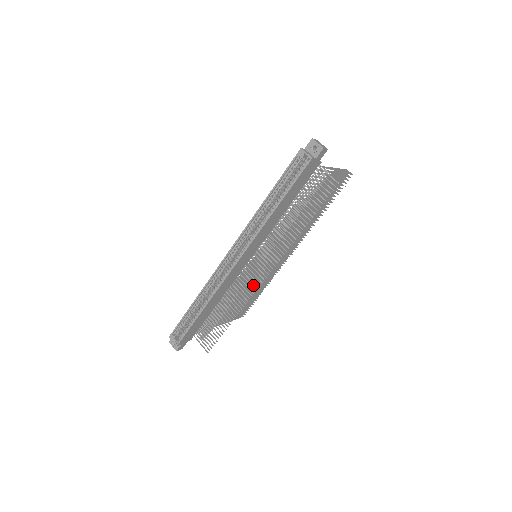
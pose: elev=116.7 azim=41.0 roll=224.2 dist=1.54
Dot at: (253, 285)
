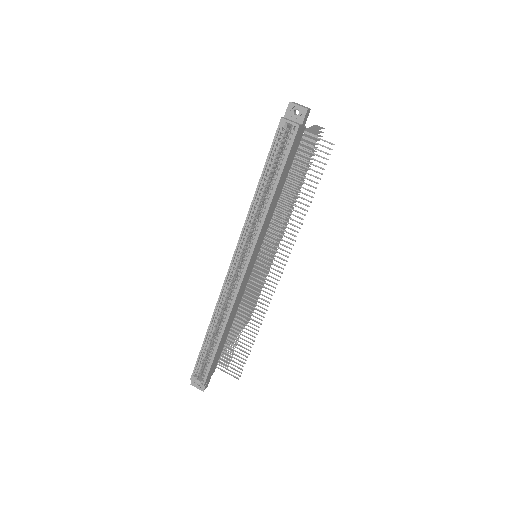
Dot at: occluded
